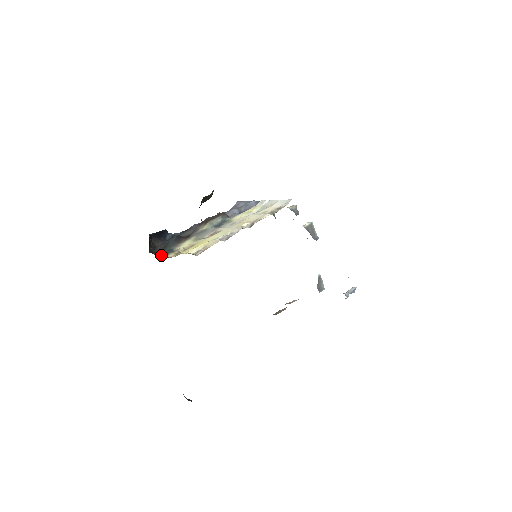
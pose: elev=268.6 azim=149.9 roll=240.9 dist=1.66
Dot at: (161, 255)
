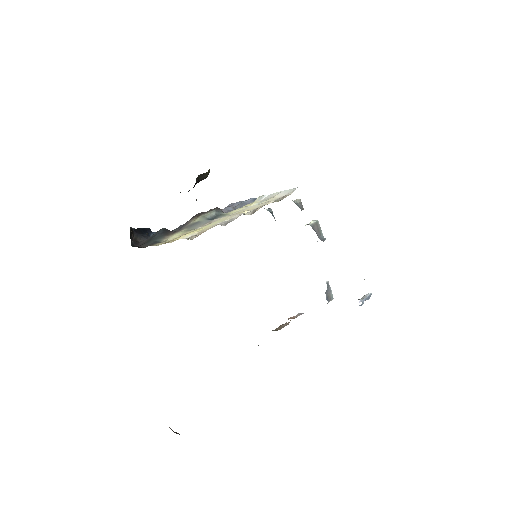
Dot at: (145, 247)
